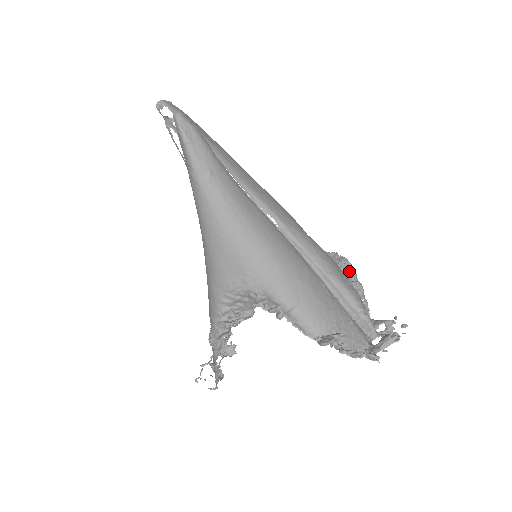
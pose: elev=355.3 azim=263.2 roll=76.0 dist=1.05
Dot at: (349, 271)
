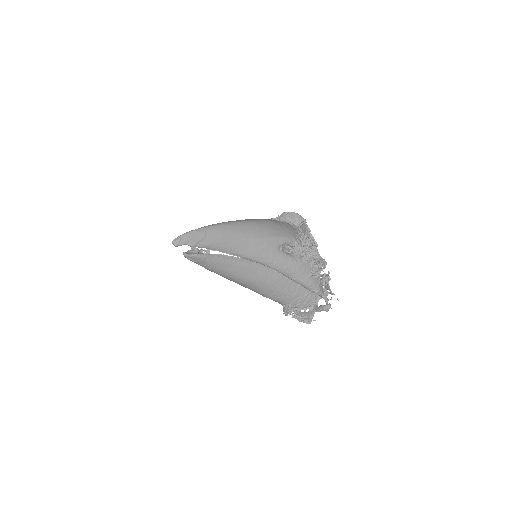
Dot at: (316, 260)
